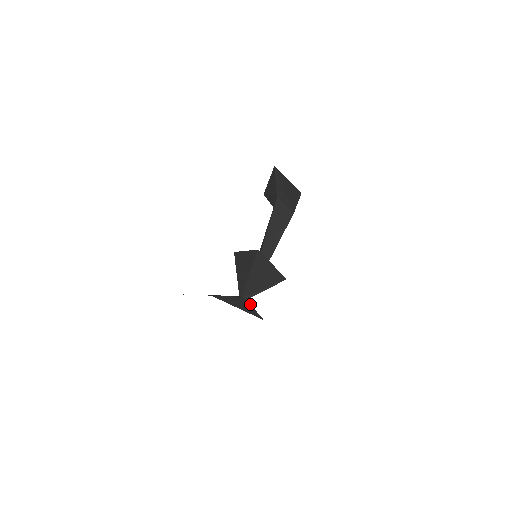
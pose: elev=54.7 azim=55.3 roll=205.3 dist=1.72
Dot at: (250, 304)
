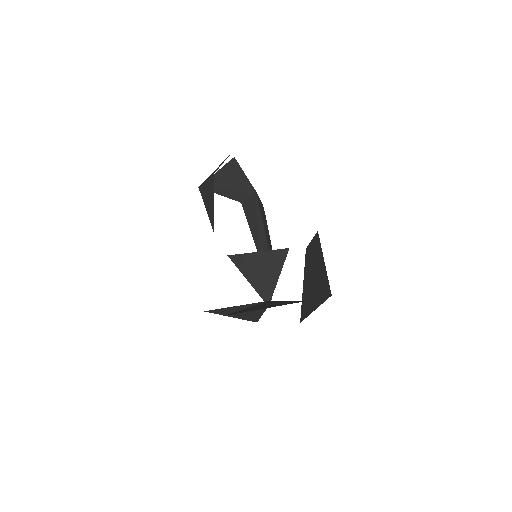
Dot at: occluded
